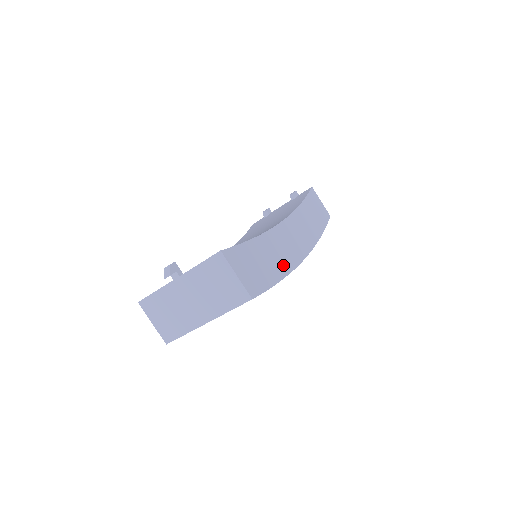
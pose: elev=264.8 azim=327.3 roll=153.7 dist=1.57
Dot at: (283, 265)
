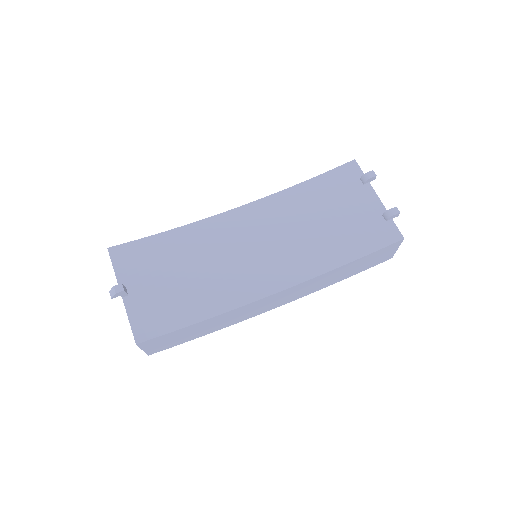
Dot at: (222, 326)
